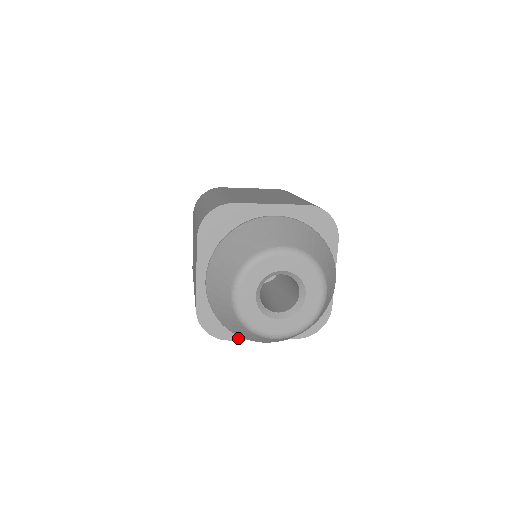
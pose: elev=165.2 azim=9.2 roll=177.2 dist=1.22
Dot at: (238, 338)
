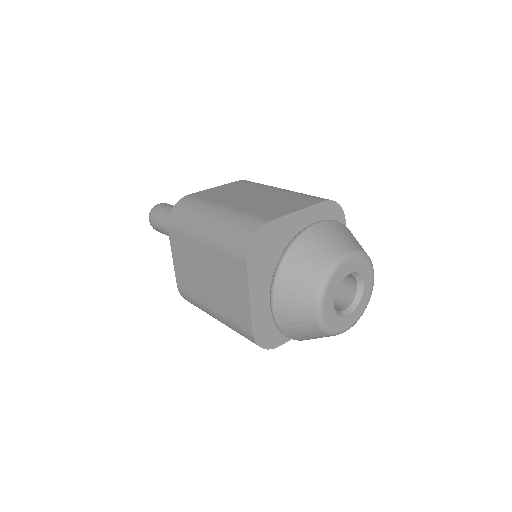
Dot at: (286, 341)
